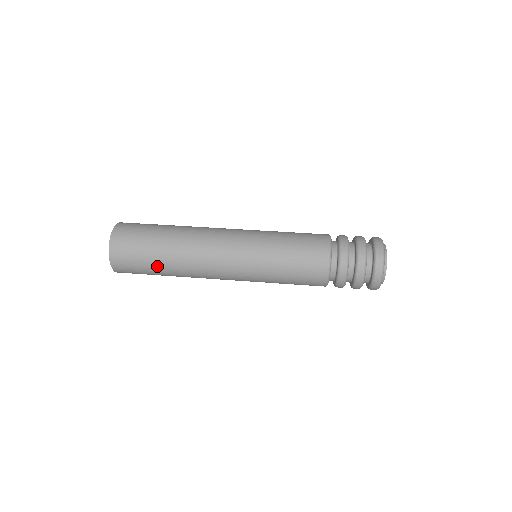
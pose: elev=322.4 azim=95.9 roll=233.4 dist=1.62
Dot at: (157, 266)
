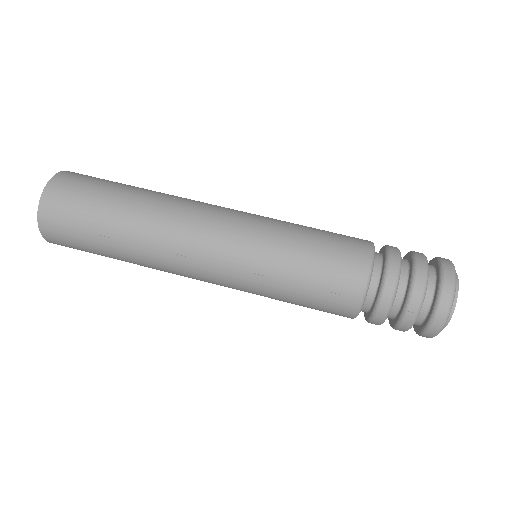
Dot at: (106, 231)
